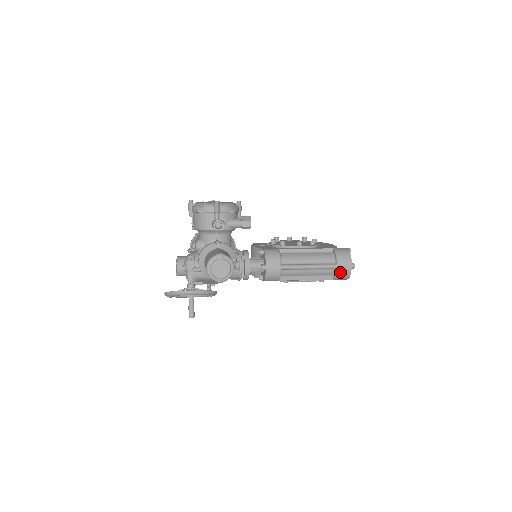
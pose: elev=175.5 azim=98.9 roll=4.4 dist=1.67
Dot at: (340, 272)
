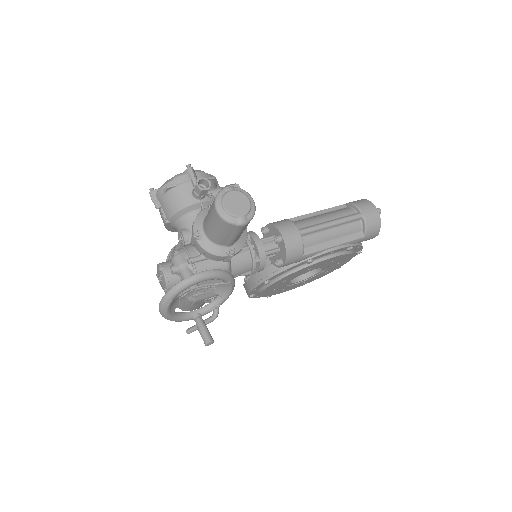
Dot at: (368, 221)
